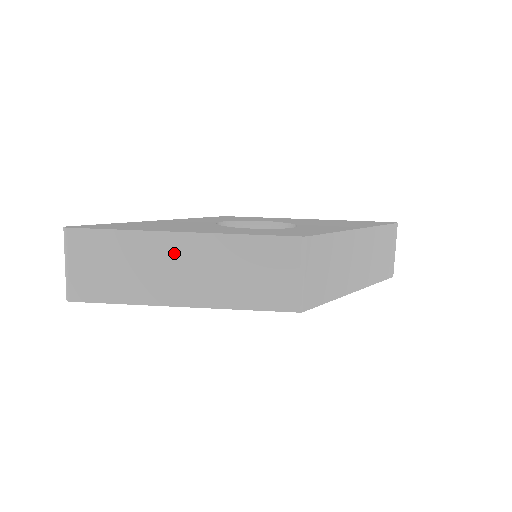
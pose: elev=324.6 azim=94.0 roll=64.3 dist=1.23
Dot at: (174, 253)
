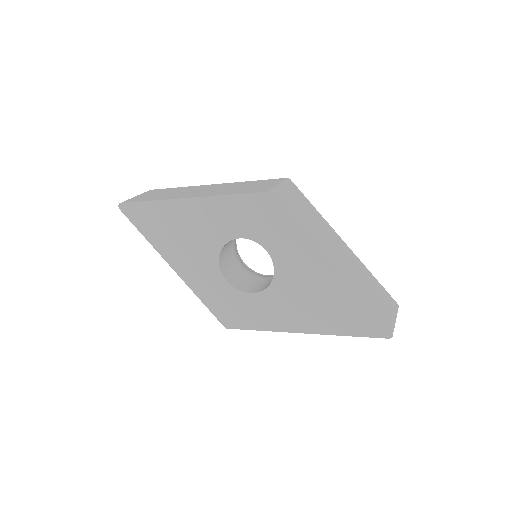
Dot at: (202, 188)
